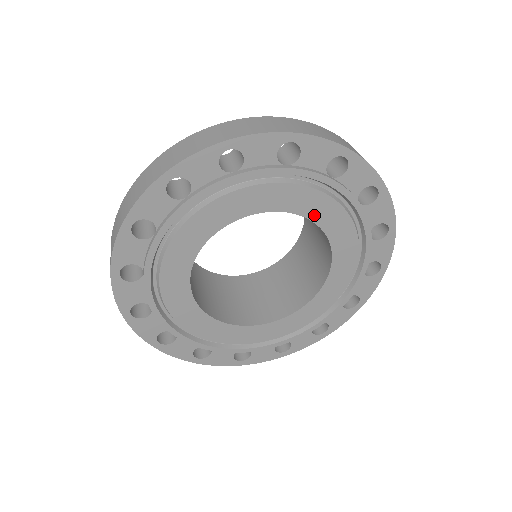
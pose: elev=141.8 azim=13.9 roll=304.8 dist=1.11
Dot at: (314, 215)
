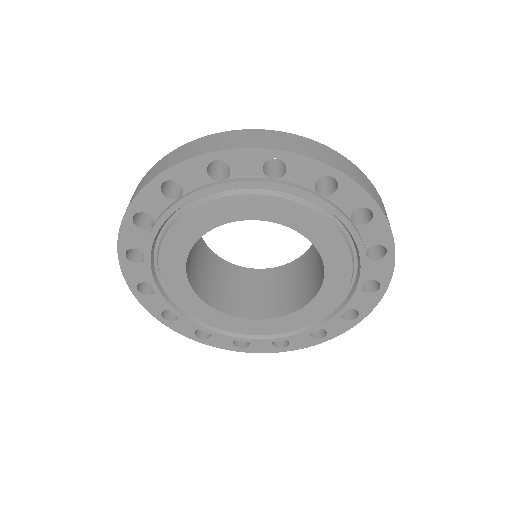
Dot at: (322, 247)
